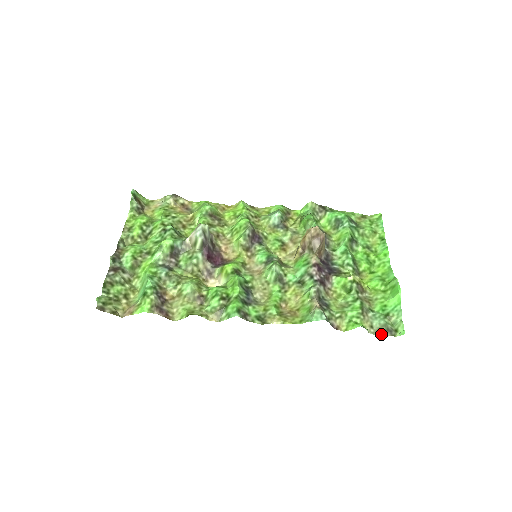
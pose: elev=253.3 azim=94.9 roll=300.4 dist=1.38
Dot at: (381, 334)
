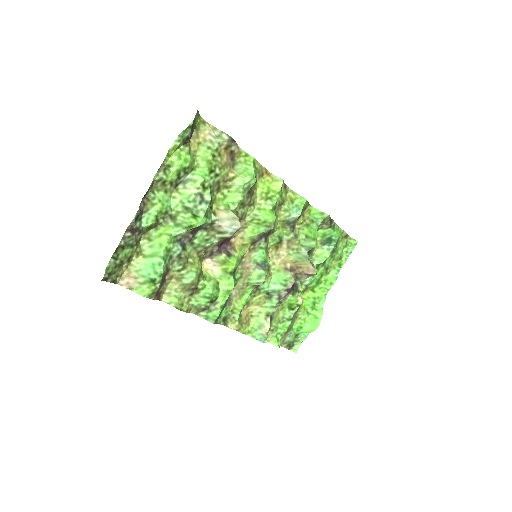
Dot at: (284, 346)
